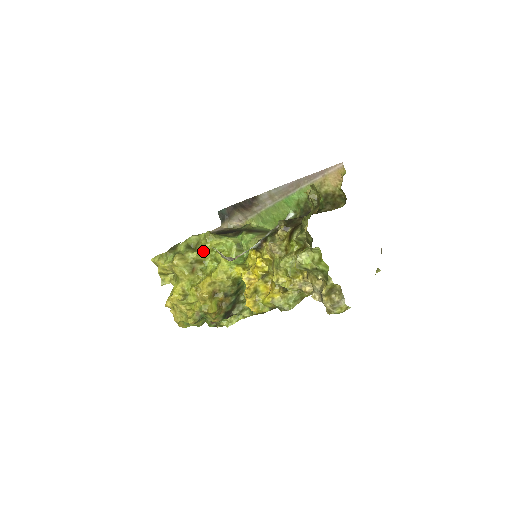
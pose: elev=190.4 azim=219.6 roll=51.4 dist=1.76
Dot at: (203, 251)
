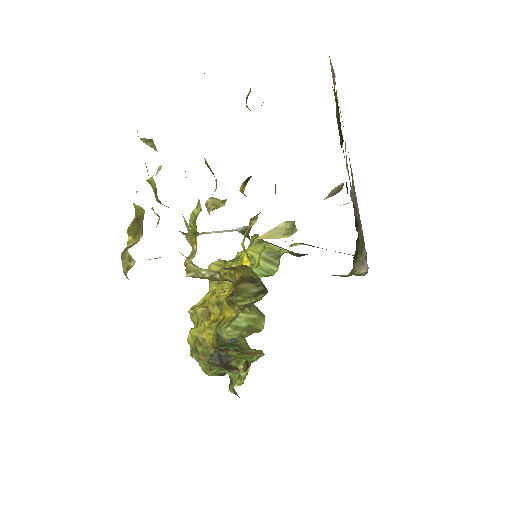
Dot at: (241, 259)
